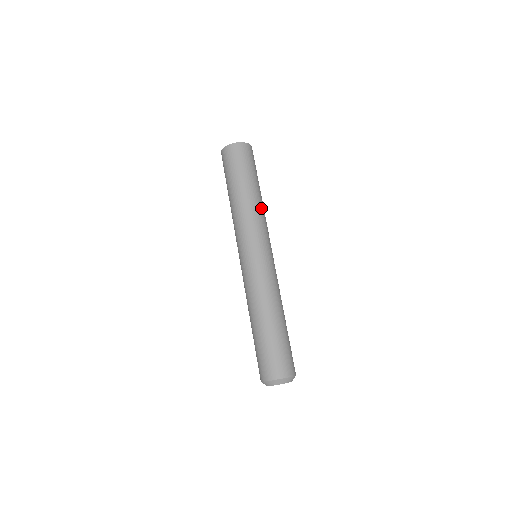
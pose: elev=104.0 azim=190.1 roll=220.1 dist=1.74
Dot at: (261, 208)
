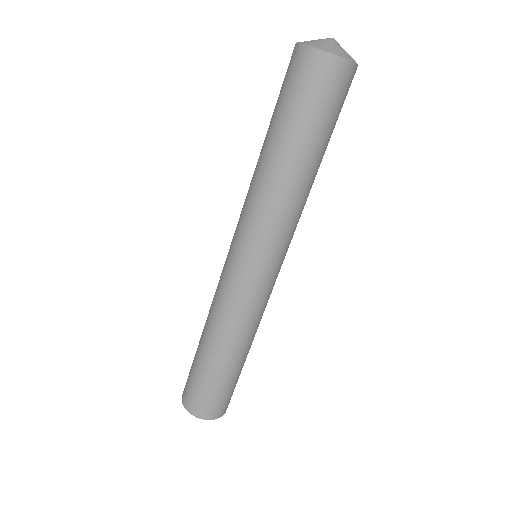
Dot at: (296, 198)
